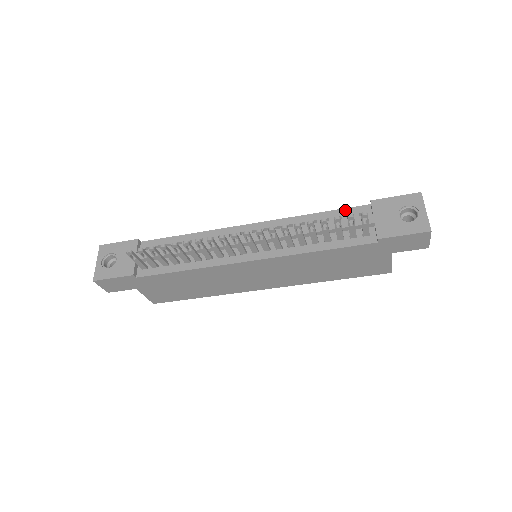
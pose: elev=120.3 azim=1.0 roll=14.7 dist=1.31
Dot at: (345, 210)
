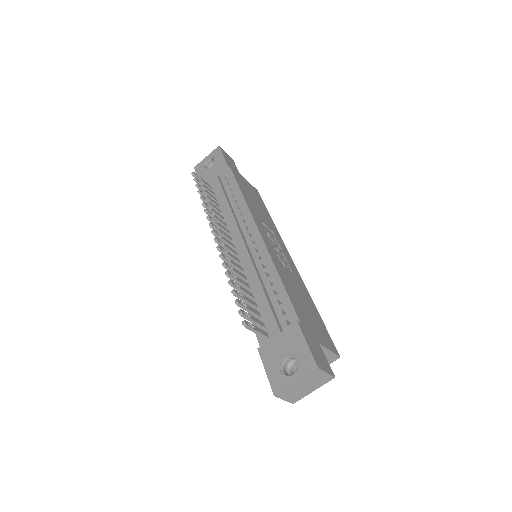
Dot at: (289, 303)
